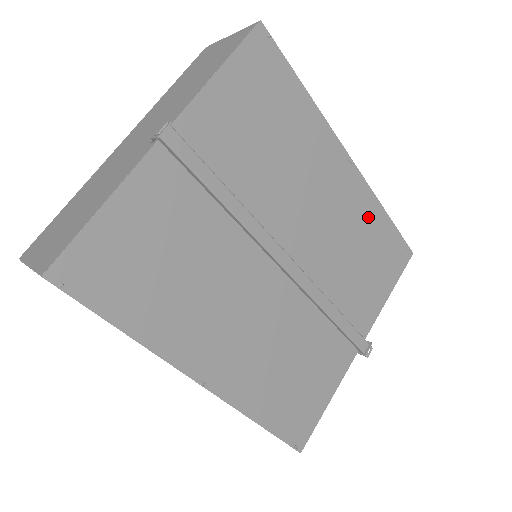
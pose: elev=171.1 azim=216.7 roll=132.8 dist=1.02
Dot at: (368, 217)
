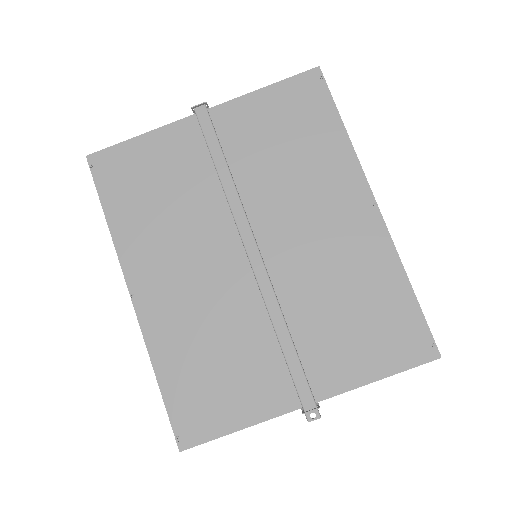
Dot at: (378, 271)
